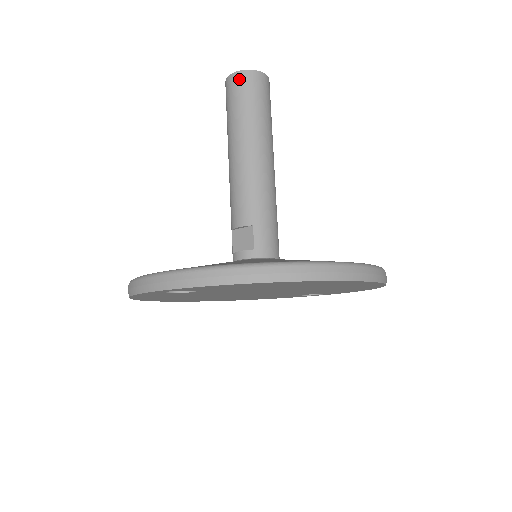
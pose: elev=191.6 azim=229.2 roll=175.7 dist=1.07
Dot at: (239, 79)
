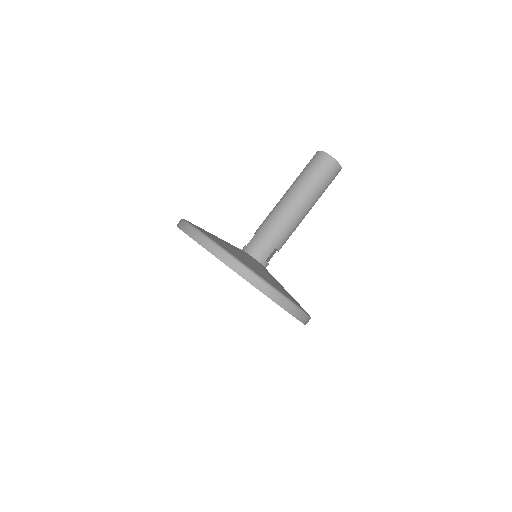
Dot at: (314, 155)
